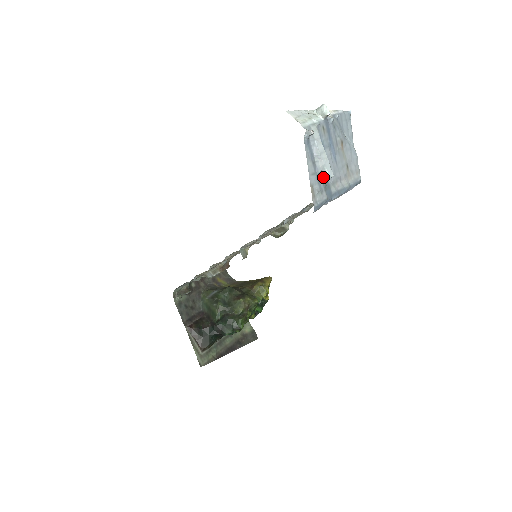
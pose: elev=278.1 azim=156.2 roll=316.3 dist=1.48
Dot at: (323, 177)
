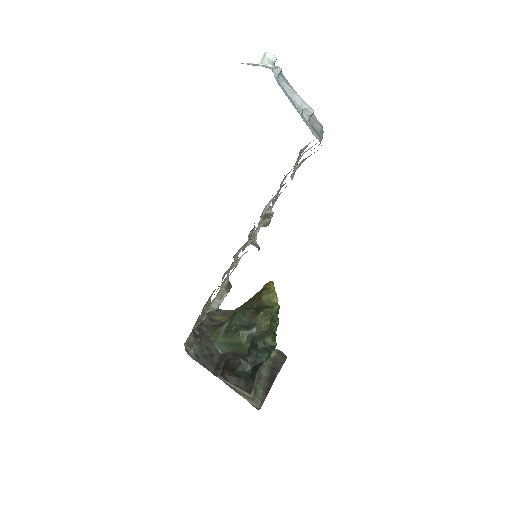
Dot at: (306, 116)
